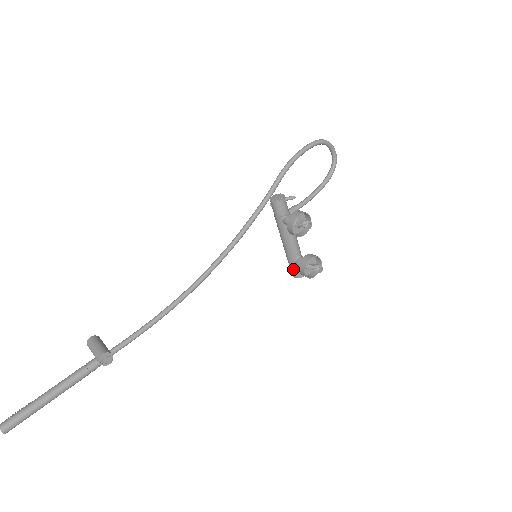
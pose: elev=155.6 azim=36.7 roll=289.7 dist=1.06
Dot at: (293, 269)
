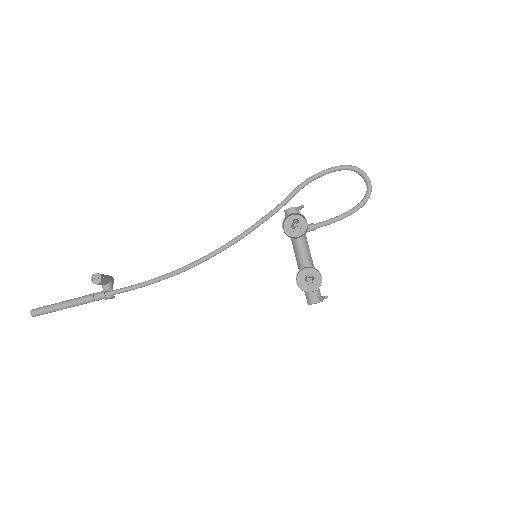
Dot at: (305, 292)
